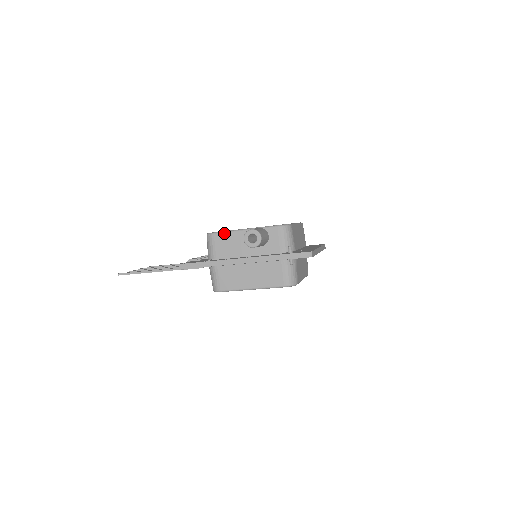
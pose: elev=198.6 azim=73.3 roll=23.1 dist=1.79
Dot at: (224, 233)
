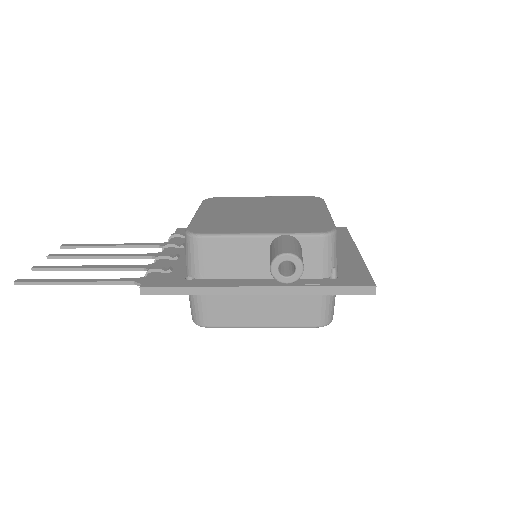
Dot at: (221, 238)
